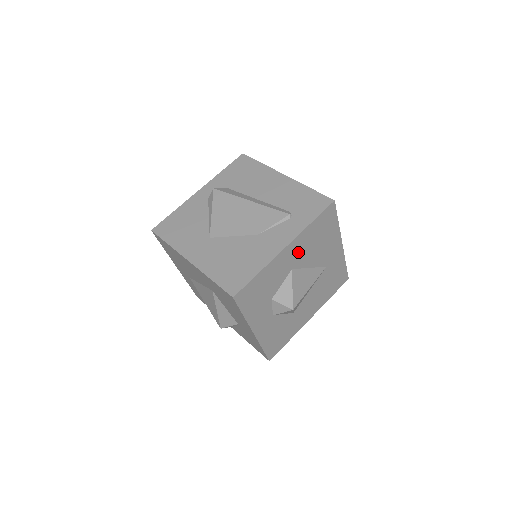
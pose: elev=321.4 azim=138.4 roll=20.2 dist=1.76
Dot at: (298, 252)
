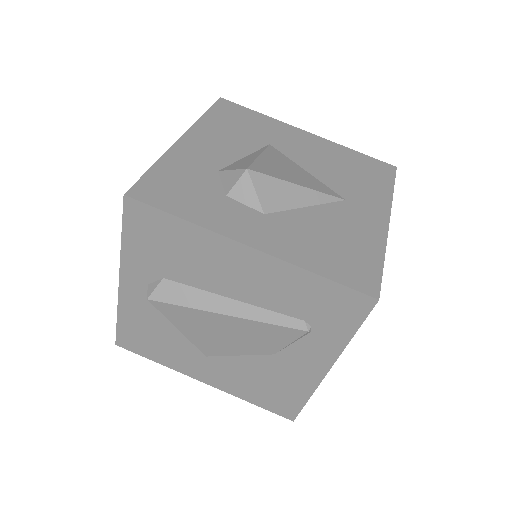
Dot at: occluded
